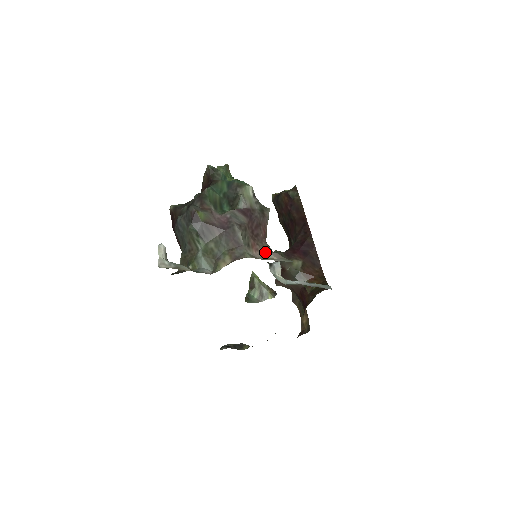
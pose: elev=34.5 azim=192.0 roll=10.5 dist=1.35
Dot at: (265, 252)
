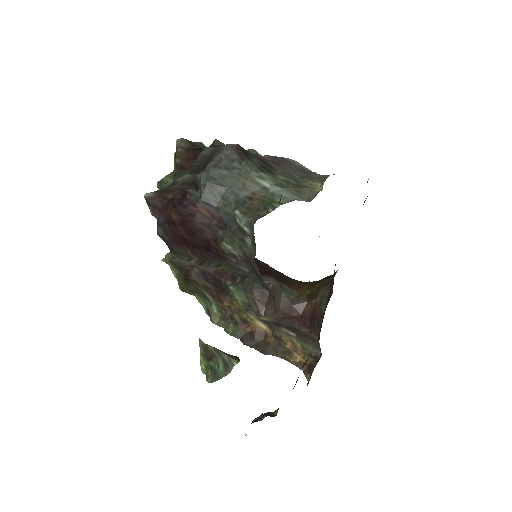
Dot at: occluded
